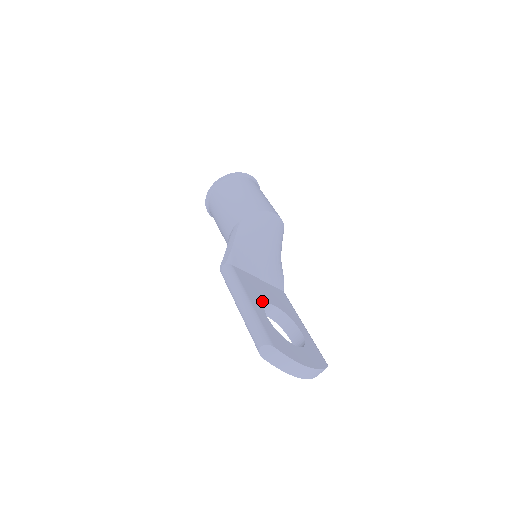
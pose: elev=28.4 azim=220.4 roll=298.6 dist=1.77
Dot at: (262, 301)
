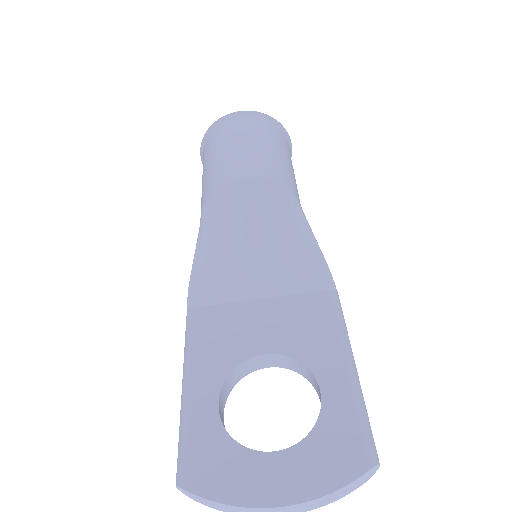
Dot at: (230, 362)
